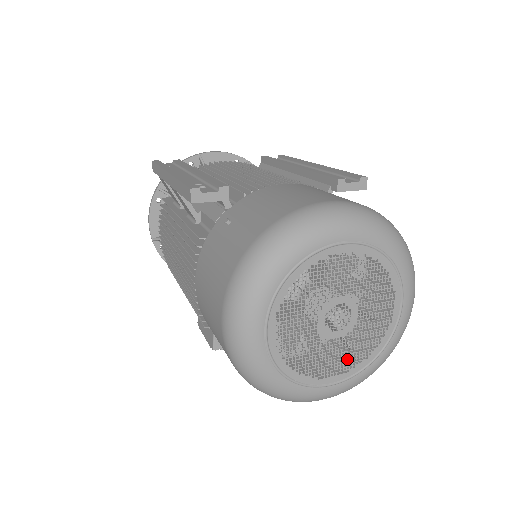
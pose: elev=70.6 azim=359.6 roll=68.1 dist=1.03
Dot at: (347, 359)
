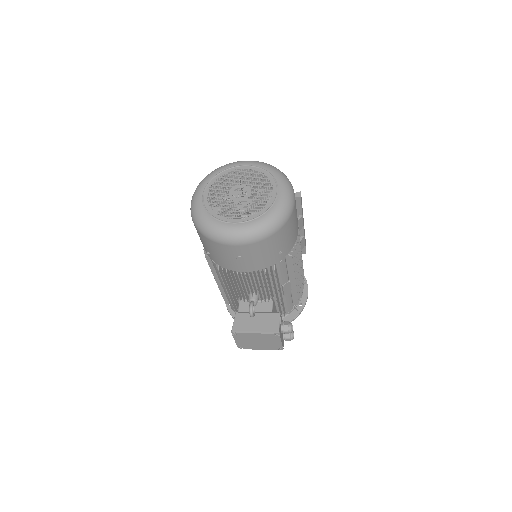
Dot at: (244, 212)
